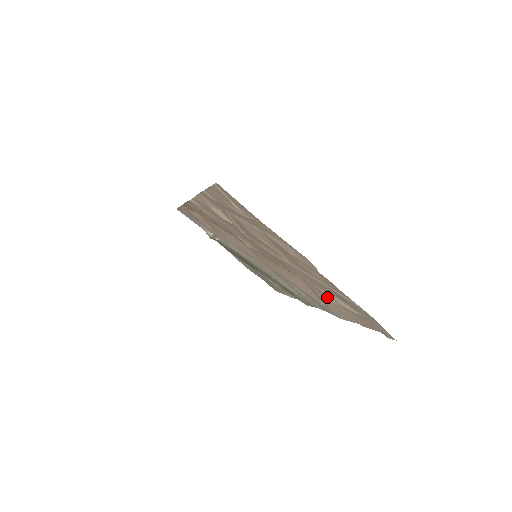
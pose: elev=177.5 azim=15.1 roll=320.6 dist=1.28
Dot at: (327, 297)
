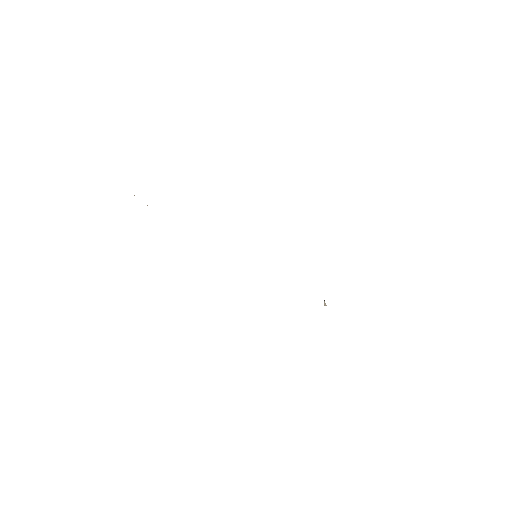
Dot at: occluded
